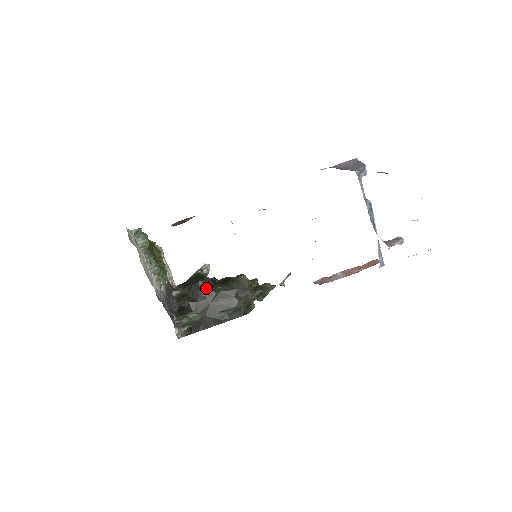
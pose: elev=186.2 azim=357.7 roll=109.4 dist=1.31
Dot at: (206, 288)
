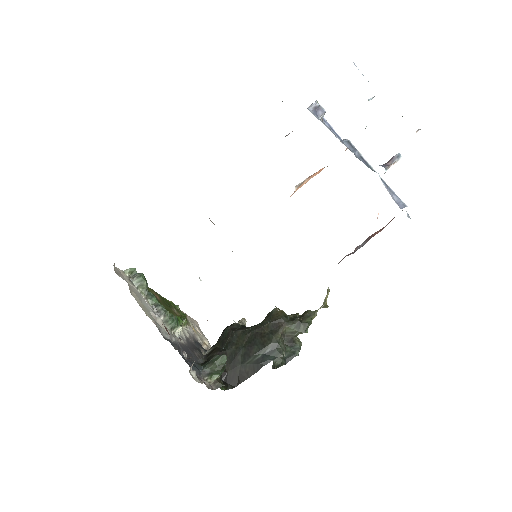
Dot at: (234, 333)
